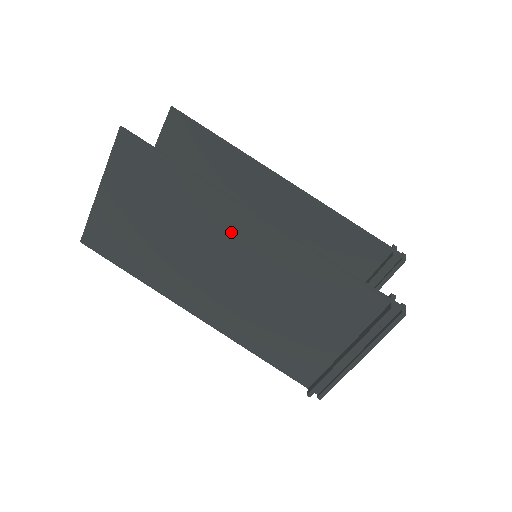
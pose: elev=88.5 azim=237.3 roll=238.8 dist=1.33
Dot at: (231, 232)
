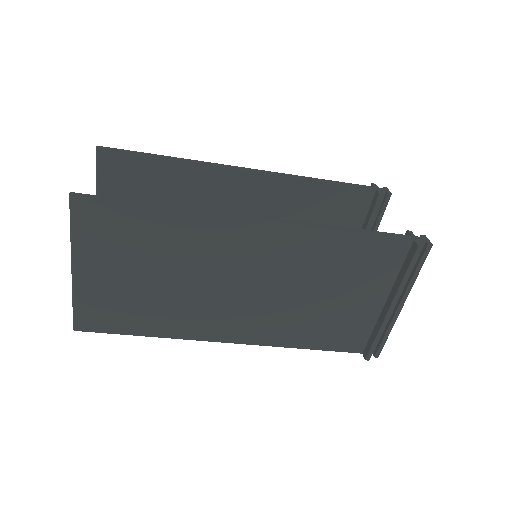
Dot at: (235, 246)
